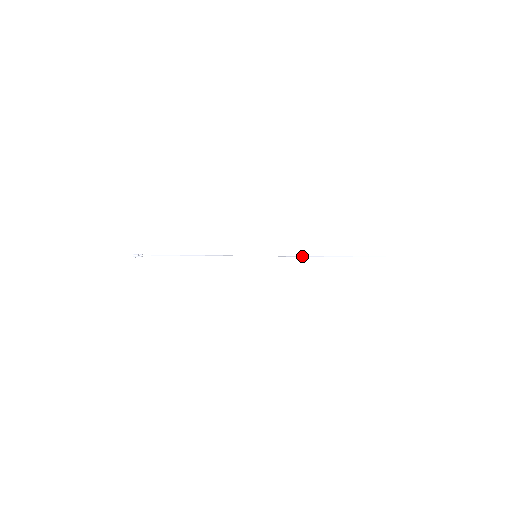
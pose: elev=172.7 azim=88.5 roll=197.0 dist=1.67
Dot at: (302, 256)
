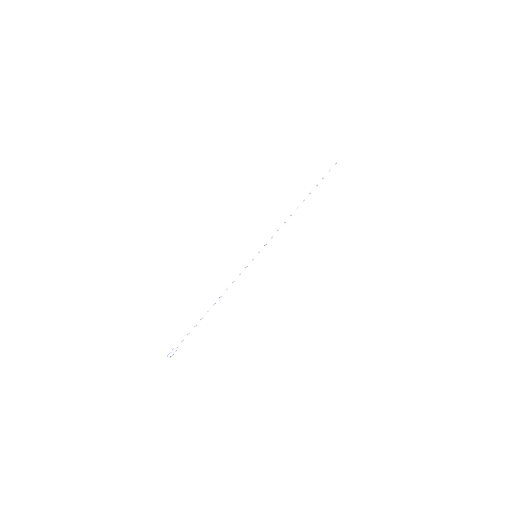
Dot at: occluded
